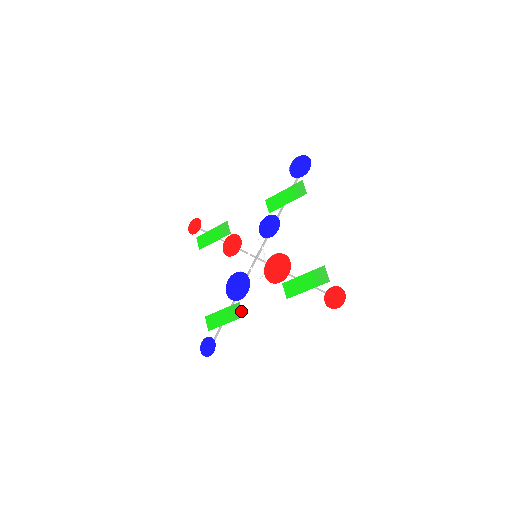
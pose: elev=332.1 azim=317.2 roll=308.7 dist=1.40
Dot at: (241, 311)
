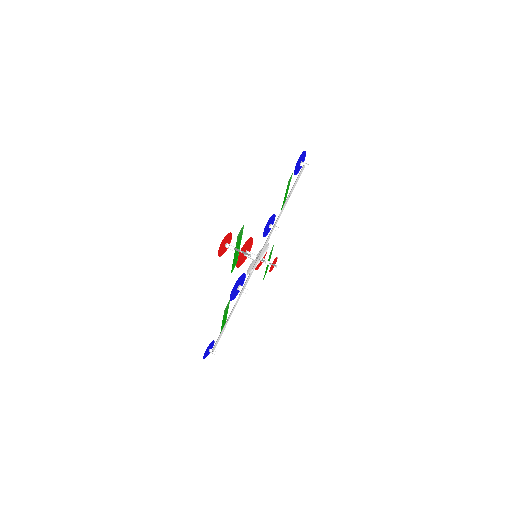
Dot at: (227, 306)
